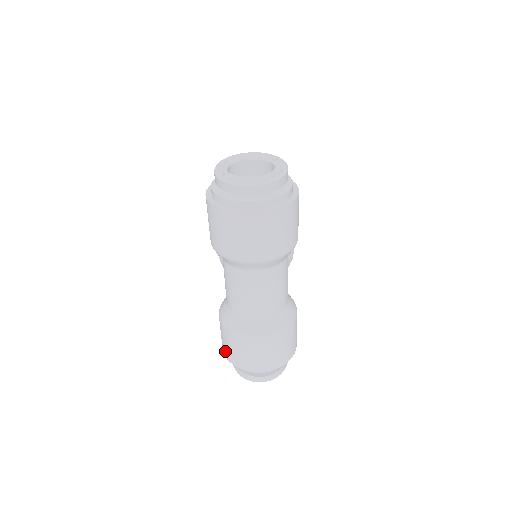
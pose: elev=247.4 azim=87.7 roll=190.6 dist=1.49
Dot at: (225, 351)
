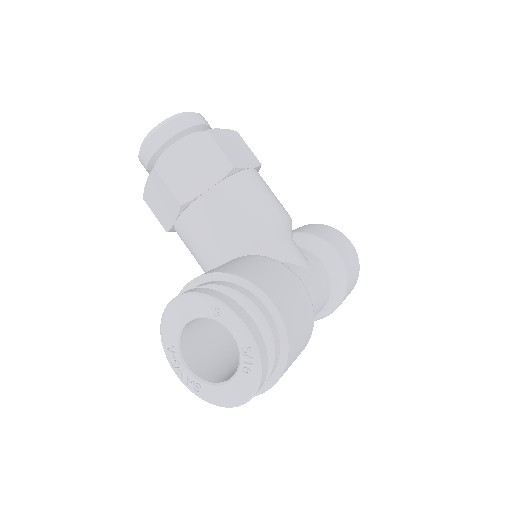
Dot at: occluded
